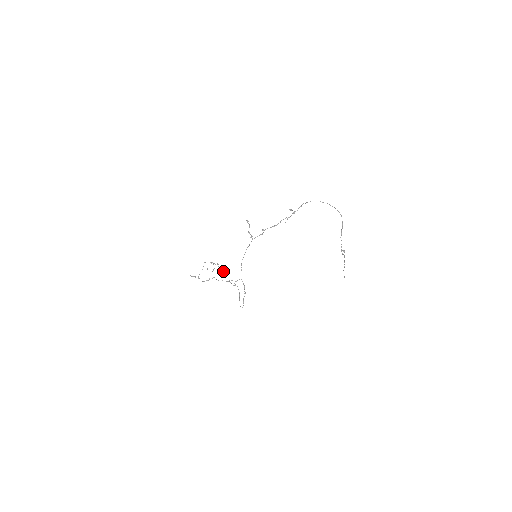
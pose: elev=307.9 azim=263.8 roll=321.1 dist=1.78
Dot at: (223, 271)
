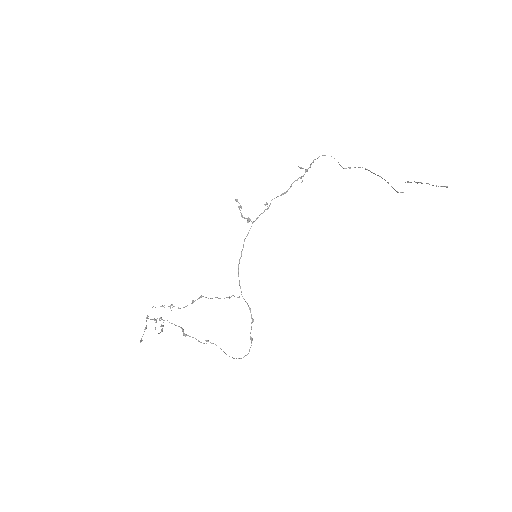
Dot at: (180, 327)
